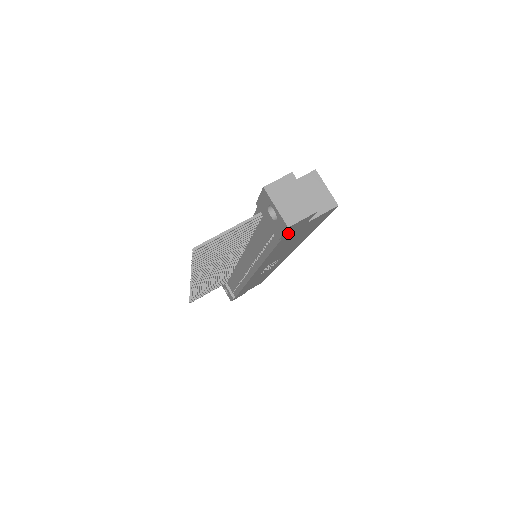
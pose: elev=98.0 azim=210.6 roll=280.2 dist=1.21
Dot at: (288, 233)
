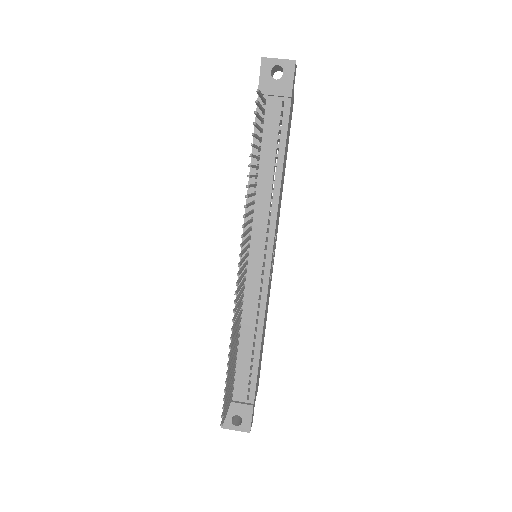
Dot at: (292, 91)
